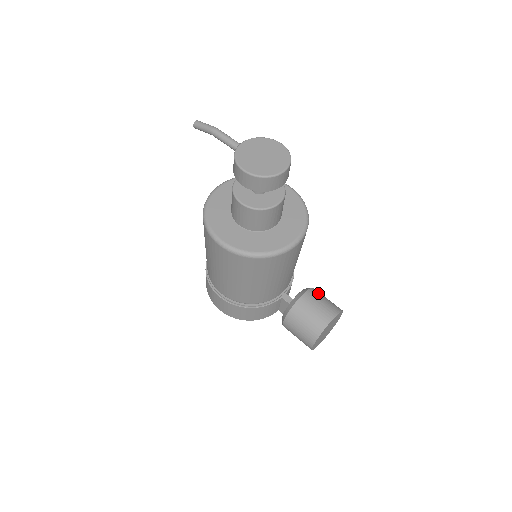
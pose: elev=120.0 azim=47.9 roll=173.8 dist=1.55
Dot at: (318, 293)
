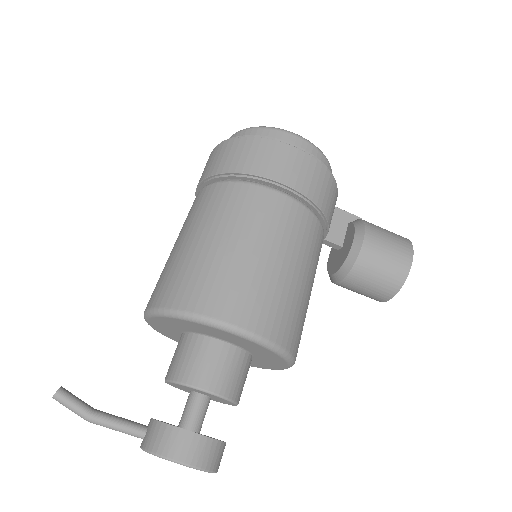
Dot at: (363, 273)
